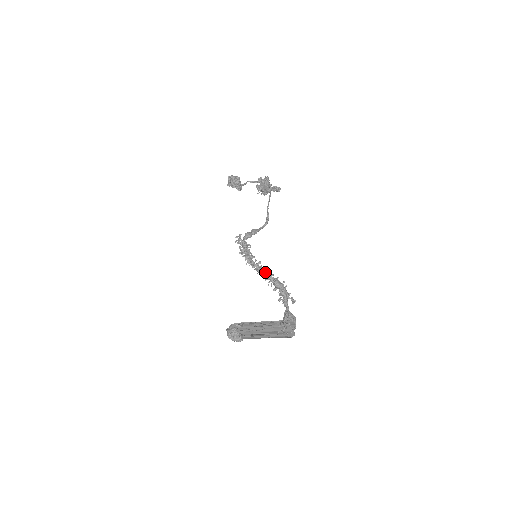
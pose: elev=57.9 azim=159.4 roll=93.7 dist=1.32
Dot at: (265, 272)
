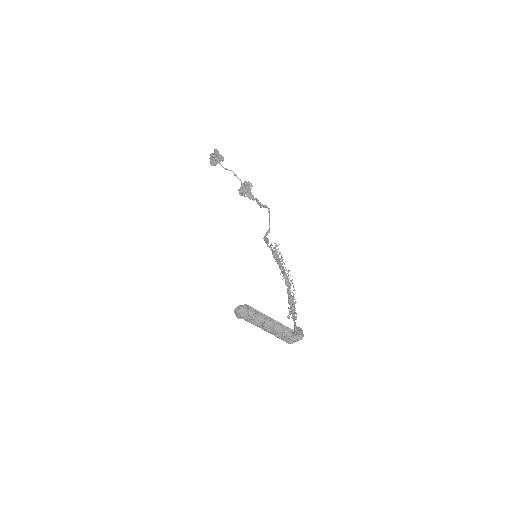
Dot at: (290, 288)
